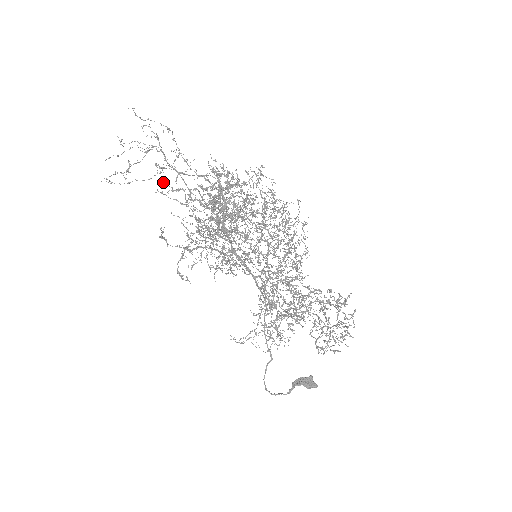
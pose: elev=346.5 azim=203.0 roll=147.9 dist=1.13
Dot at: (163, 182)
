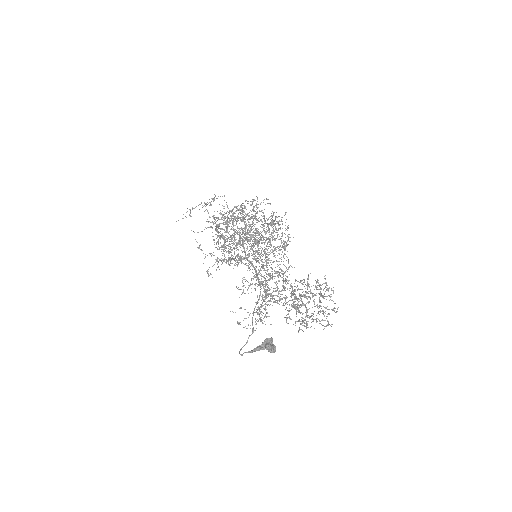
Dot at: (212, 222)
